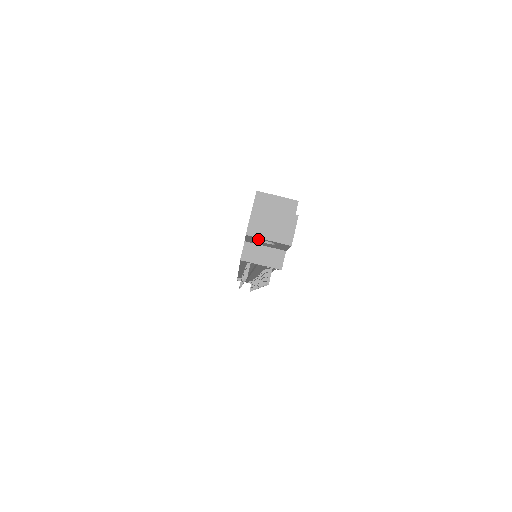
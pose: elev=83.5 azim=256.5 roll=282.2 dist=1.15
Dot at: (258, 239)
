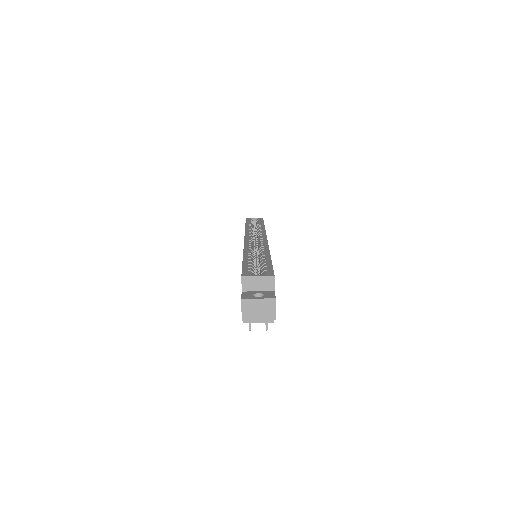
Dot at: (251, 318)
